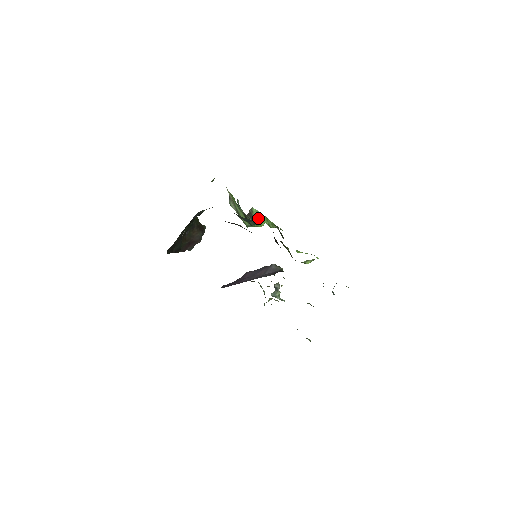
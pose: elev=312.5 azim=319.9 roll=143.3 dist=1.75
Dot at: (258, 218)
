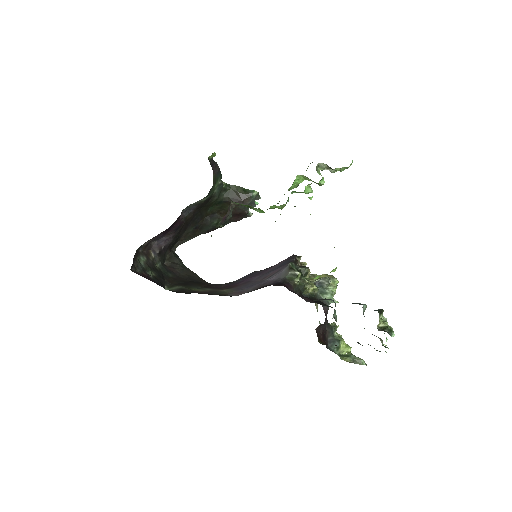
Dot at: occluded
